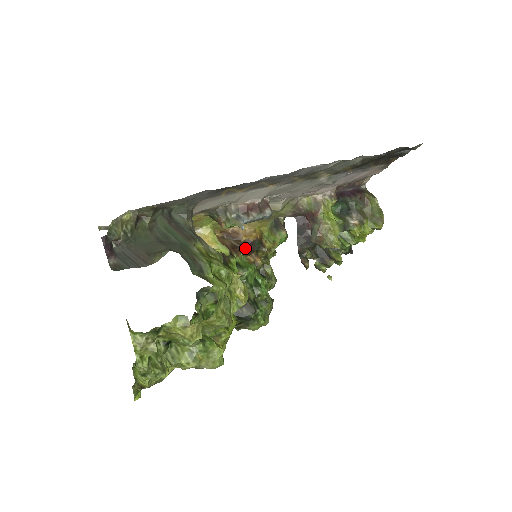
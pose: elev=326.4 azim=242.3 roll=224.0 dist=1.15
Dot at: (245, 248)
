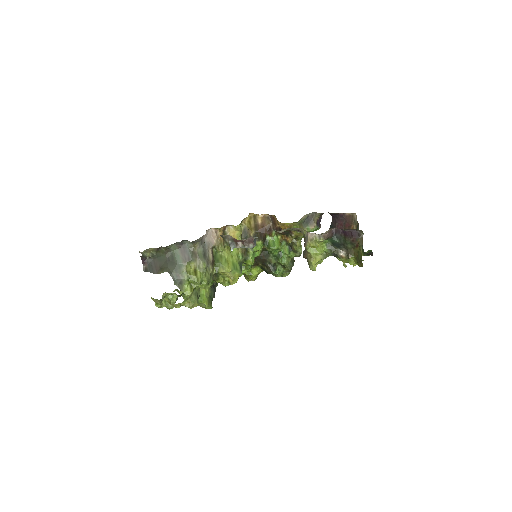
Dot at: occluded
